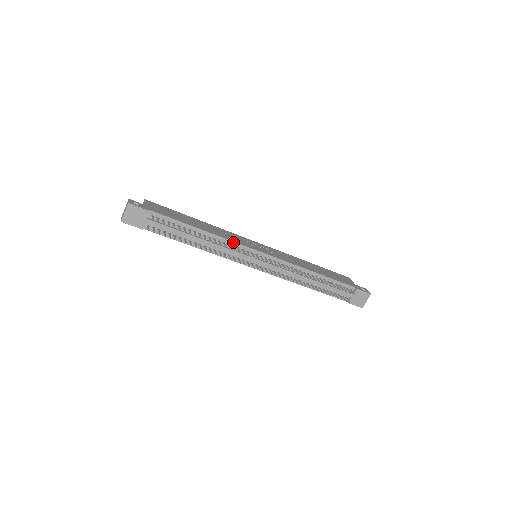
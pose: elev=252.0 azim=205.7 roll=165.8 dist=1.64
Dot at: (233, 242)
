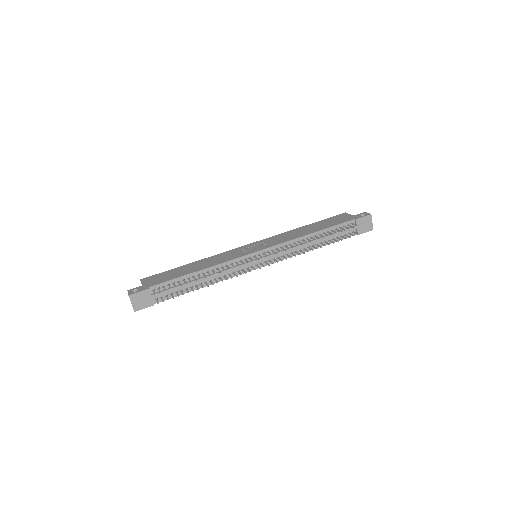
Dot at: (229, 261)
